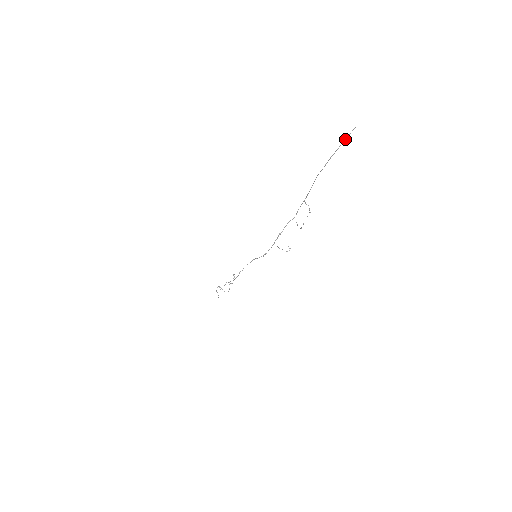
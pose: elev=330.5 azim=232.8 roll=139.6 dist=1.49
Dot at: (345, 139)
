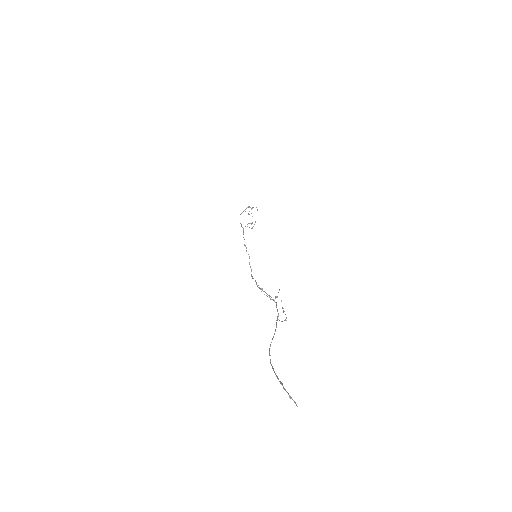
Dot at: (286, 391)
